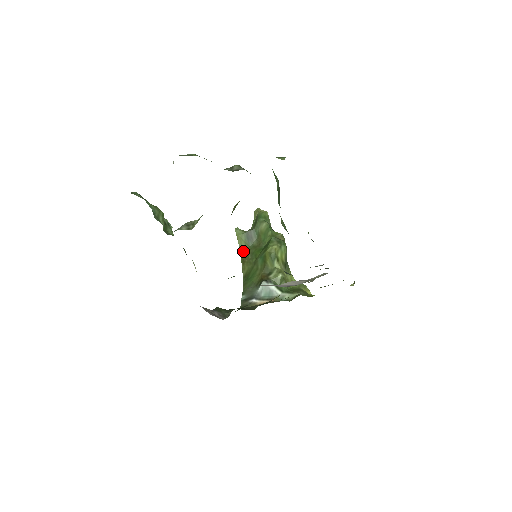
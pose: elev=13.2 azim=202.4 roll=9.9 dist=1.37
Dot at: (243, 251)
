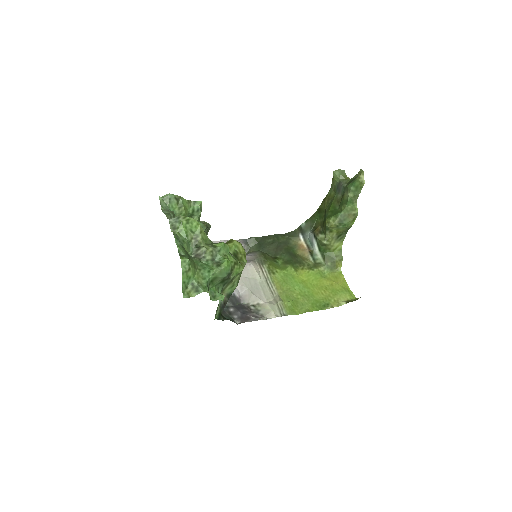
Dot at: (331, 191)
